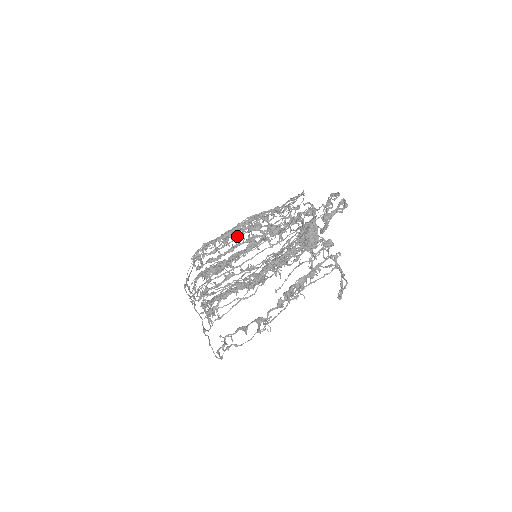
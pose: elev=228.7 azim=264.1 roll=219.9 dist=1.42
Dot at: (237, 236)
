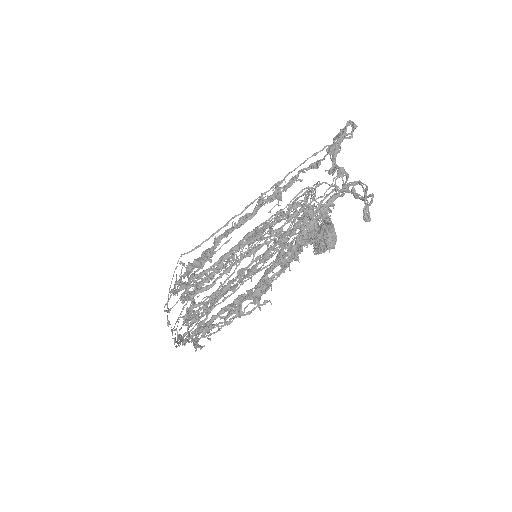
Dot at: (241, 283)
